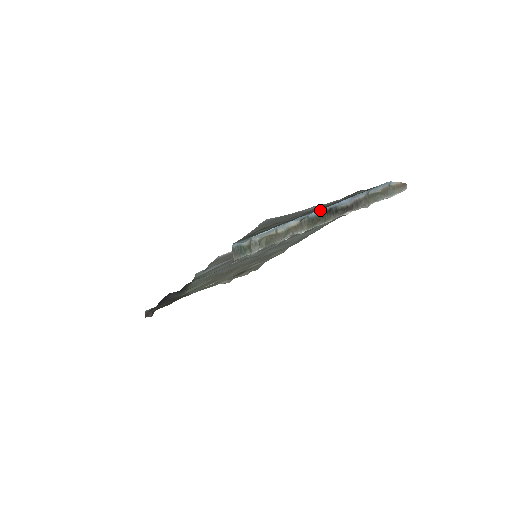
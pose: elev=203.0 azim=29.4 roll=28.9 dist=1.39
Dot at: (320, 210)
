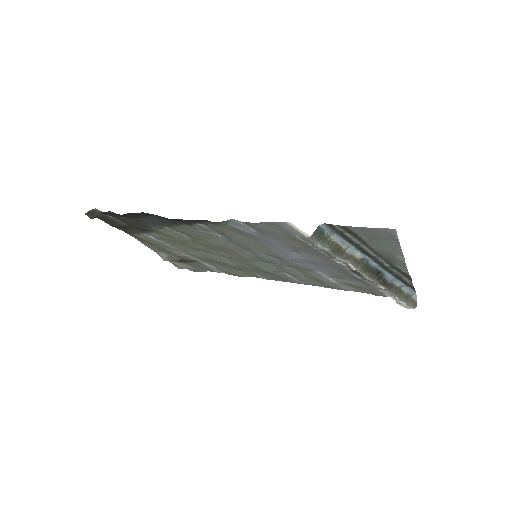
Dot at: (377, 265)
